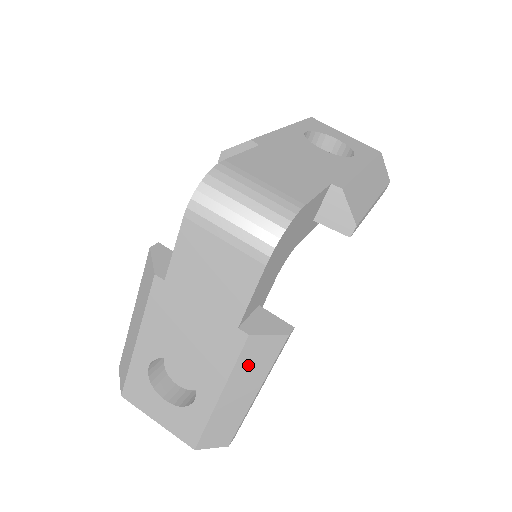
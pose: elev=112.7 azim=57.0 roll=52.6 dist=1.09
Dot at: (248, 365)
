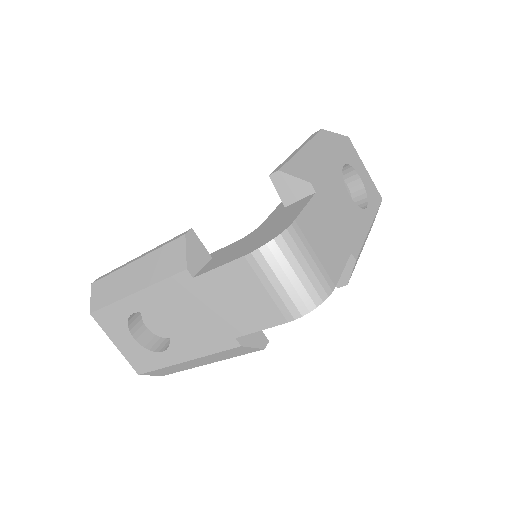
Dot at: (223, 354)
